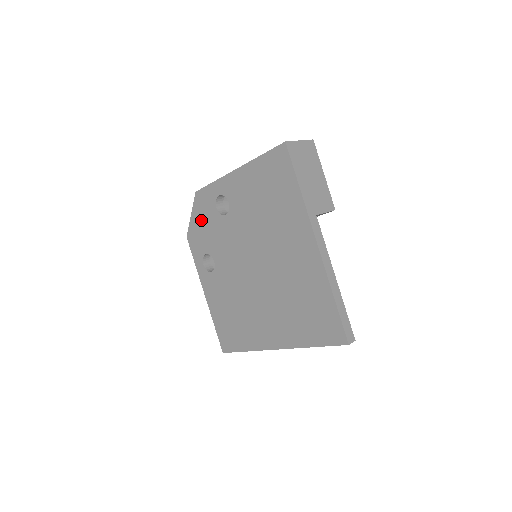
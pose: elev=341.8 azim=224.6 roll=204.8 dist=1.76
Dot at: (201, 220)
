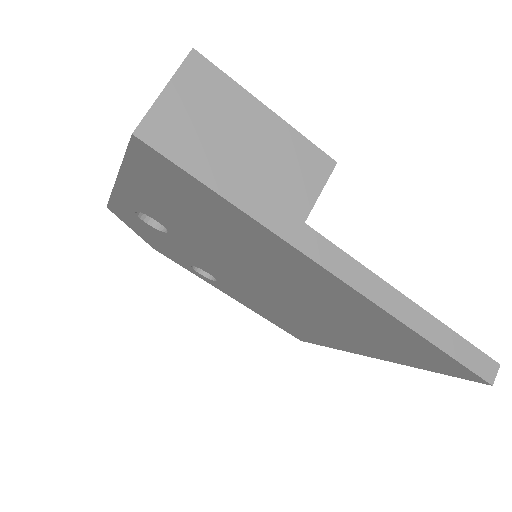
Dot at: (148, 235)
